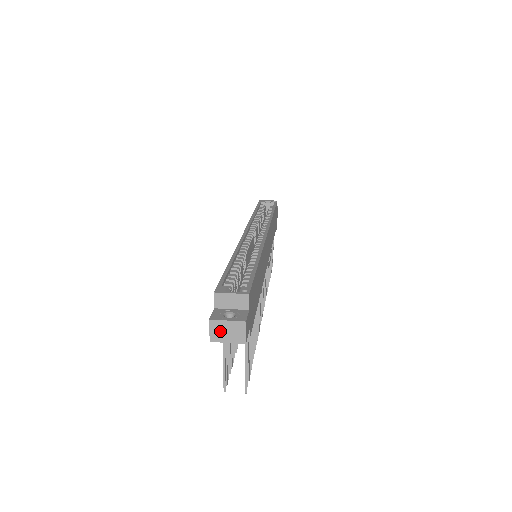
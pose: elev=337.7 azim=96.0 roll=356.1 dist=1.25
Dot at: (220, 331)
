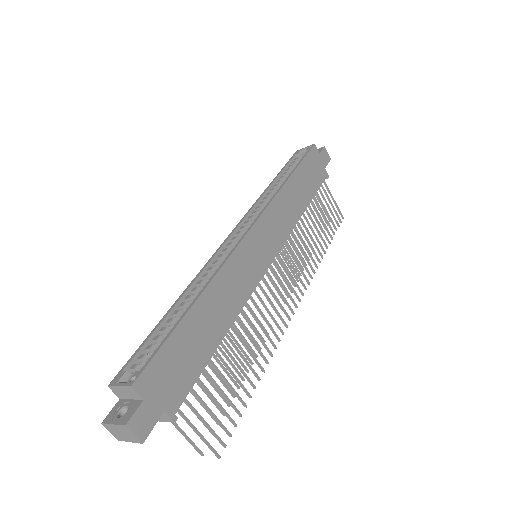
Dot at: (117, 432)
